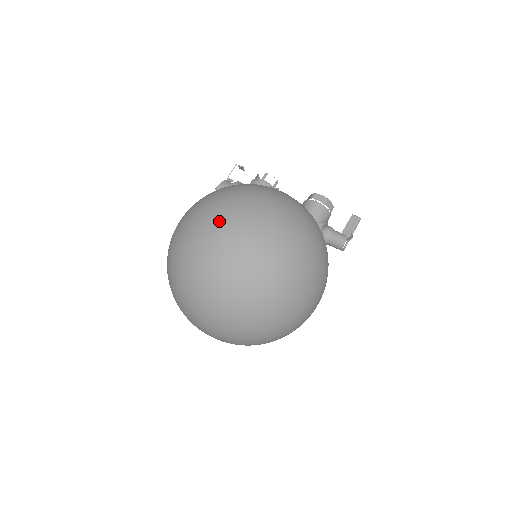
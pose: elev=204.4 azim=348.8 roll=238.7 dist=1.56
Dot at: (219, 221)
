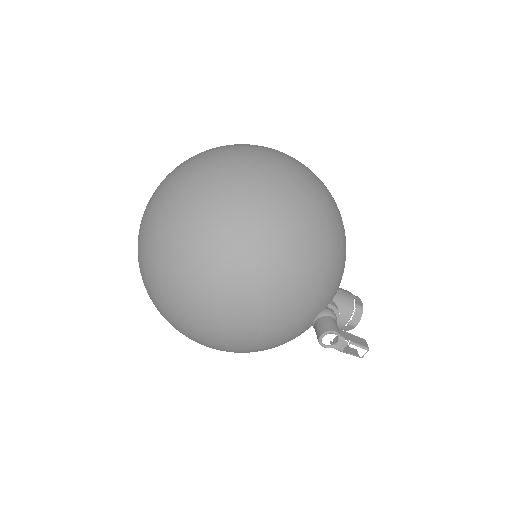
Dot at: (293, 158)
